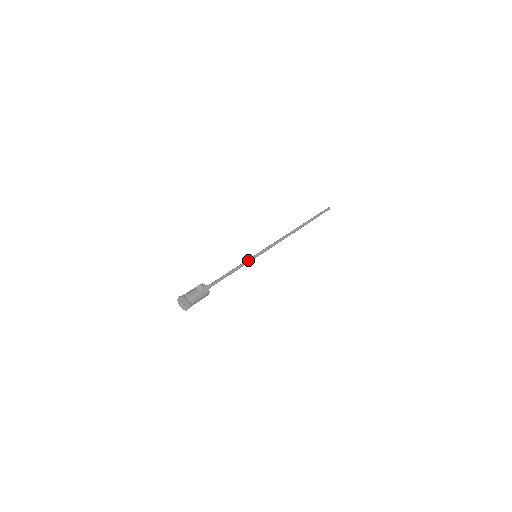
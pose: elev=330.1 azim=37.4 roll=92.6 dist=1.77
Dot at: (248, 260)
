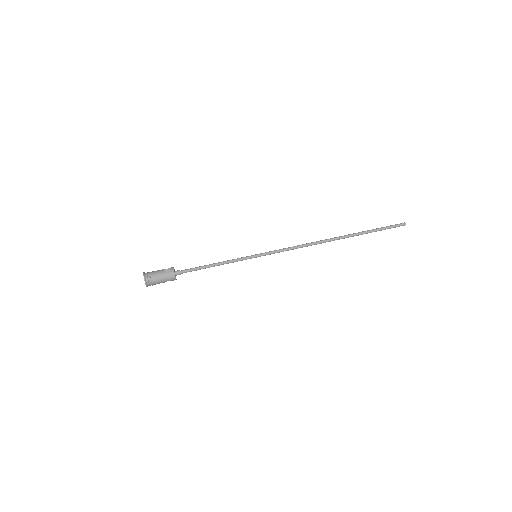
Dot at: (242, 257)
